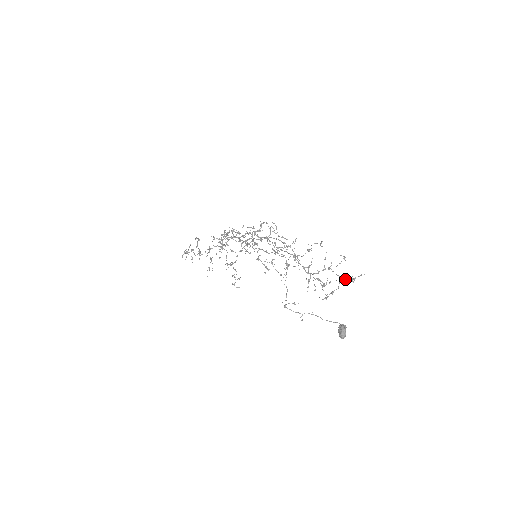
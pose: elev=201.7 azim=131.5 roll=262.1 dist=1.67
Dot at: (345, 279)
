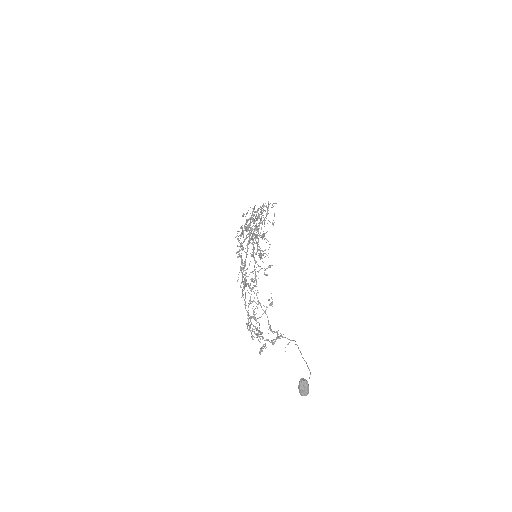
Dot at: occluded
